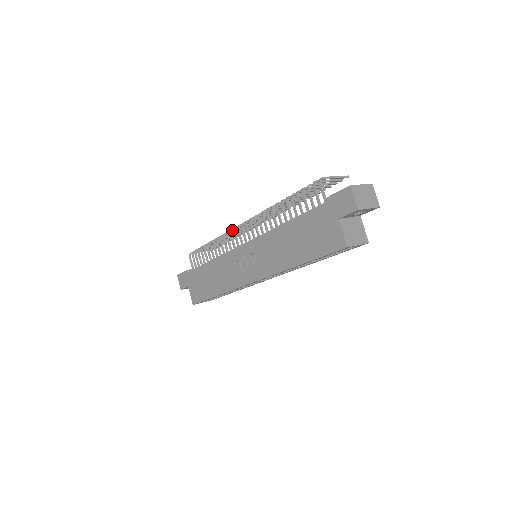
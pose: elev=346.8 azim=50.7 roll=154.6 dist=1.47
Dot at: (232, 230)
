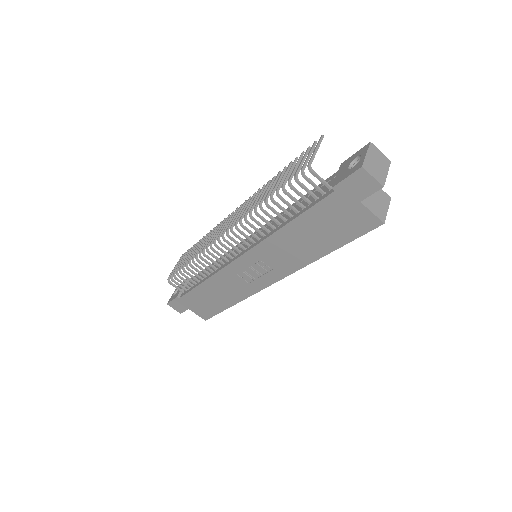
Dot at: (211, 245)
